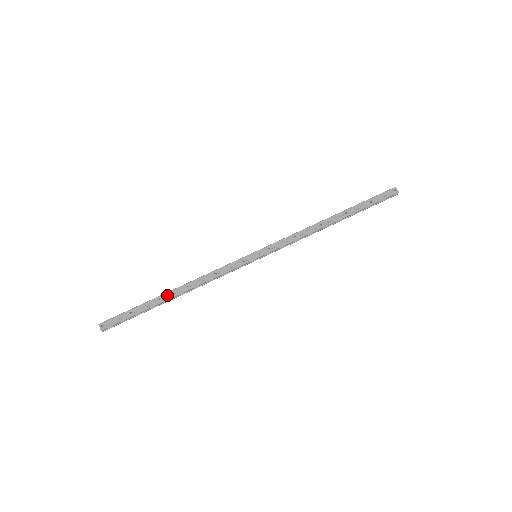
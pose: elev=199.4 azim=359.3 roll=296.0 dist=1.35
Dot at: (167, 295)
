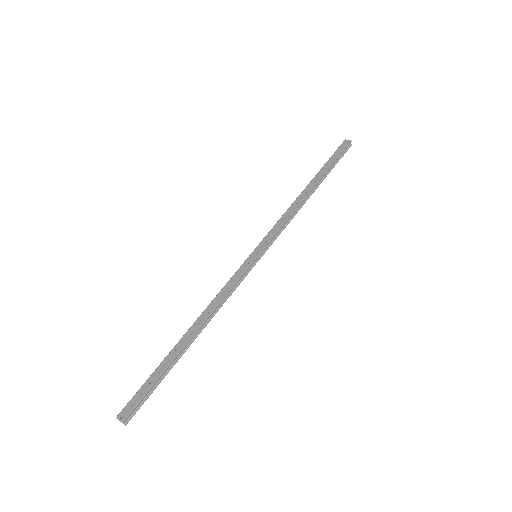
Dot at: (182, 341)
